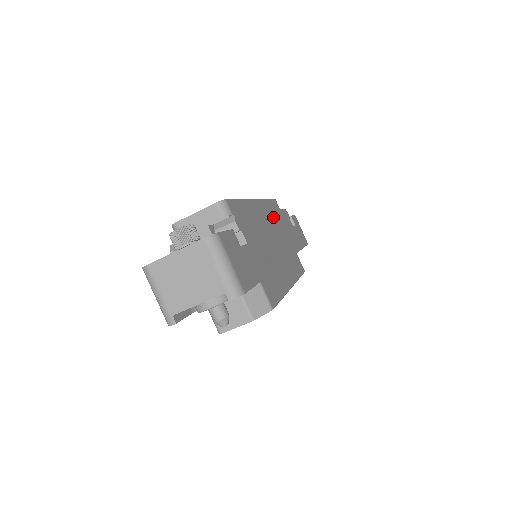
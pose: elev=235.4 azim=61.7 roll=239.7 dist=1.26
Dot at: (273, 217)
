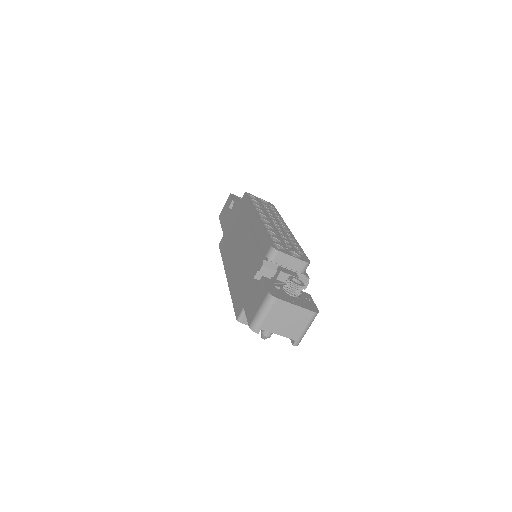
Dot at: occluded
